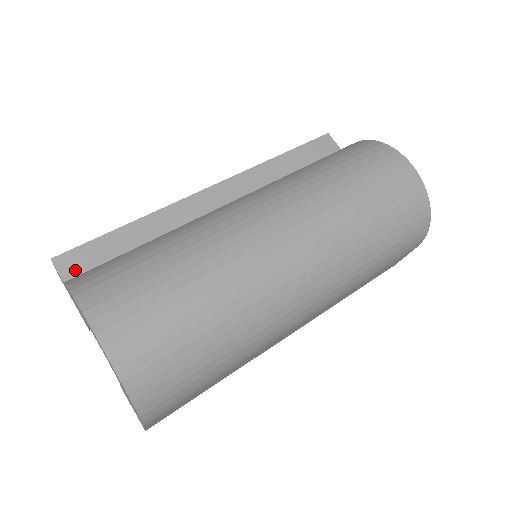
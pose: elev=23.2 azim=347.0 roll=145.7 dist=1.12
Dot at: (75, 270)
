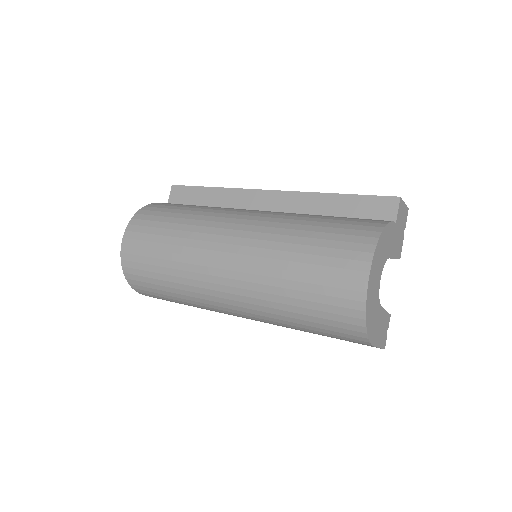
Dot at: (176, 198)
